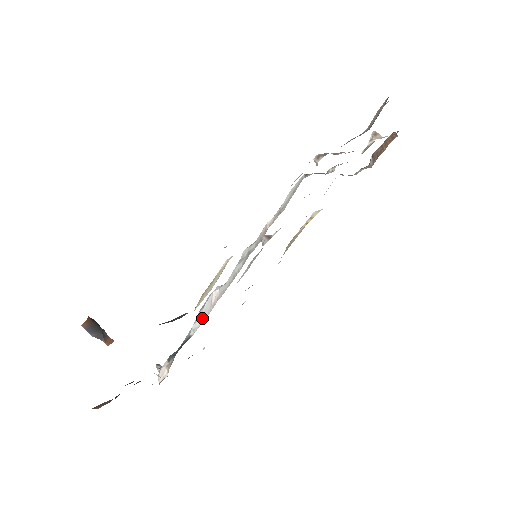
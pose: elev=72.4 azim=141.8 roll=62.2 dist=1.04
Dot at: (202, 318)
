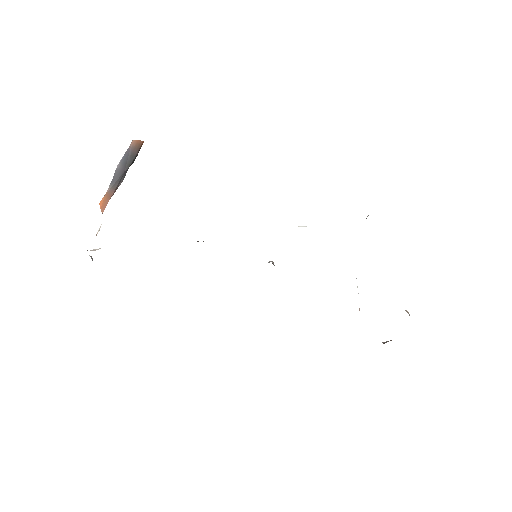
Dot at: occluded
